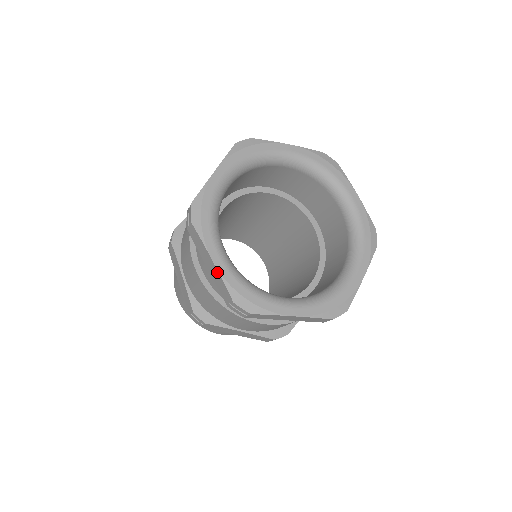
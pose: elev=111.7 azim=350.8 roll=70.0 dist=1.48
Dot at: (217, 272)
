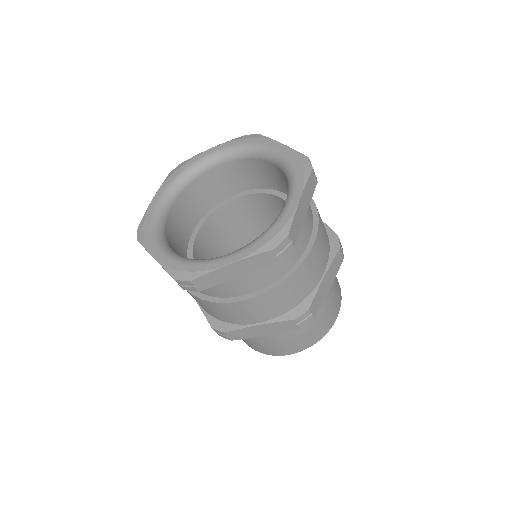
Dot at: occluded
